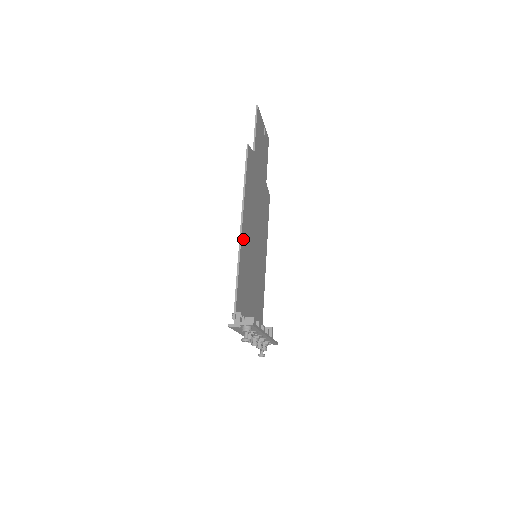
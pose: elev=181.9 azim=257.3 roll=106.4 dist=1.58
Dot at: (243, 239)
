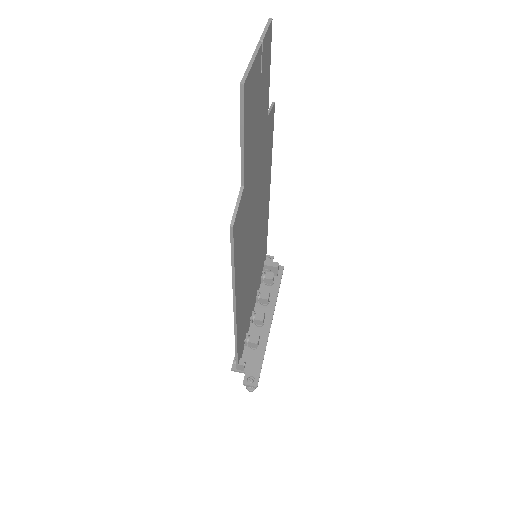
Dot at: (238, 312)
